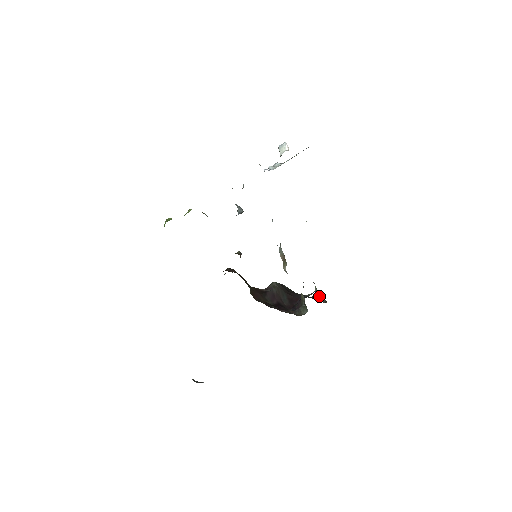
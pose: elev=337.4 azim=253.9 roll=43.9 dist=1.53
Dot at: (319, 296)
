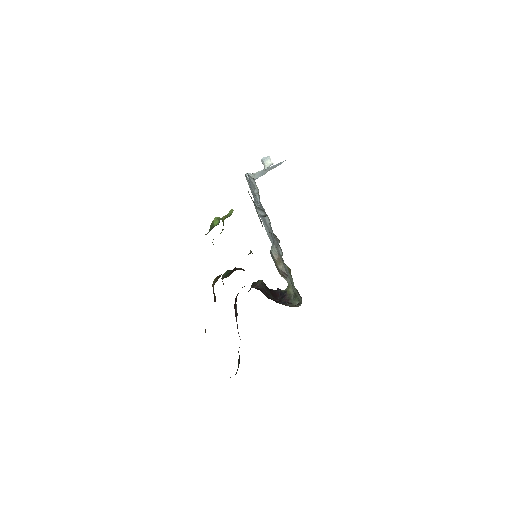
Dot at: occluded
